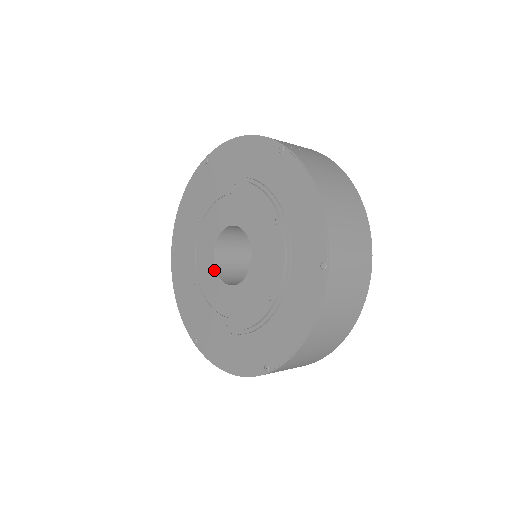
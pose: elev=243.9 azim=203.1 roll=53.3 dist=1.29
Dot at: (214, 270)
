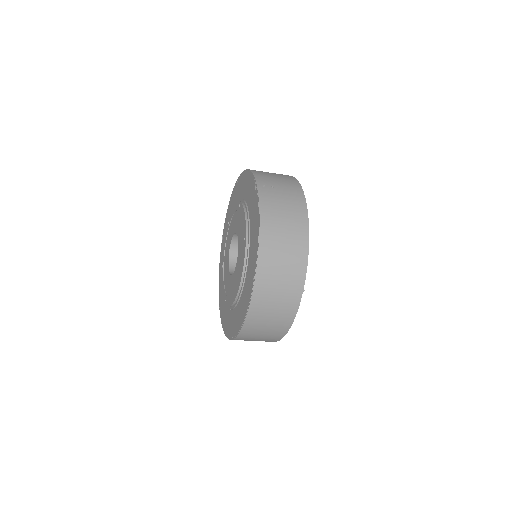
Dot at: (228, 261)
